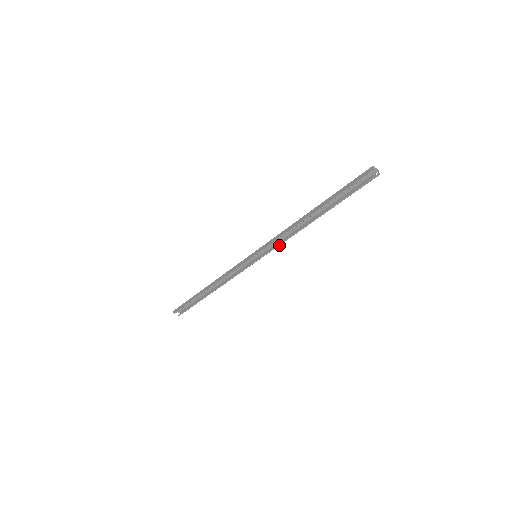
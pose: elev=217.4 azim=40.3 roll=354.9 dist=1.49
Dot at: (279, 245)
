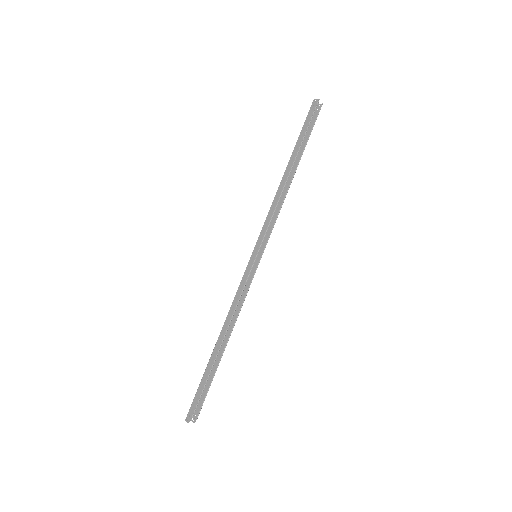
Dot at: occluded
